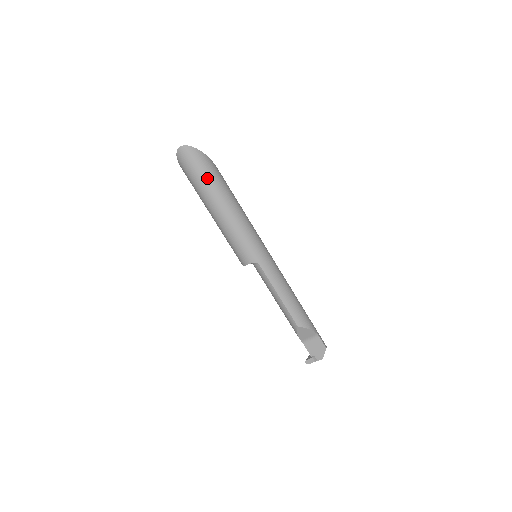
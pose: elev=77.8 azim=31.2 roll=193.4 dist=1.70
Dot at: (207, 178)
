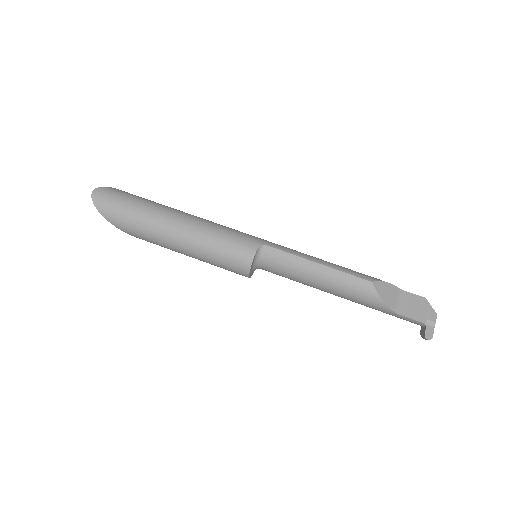
Dot at: (143, 202)
